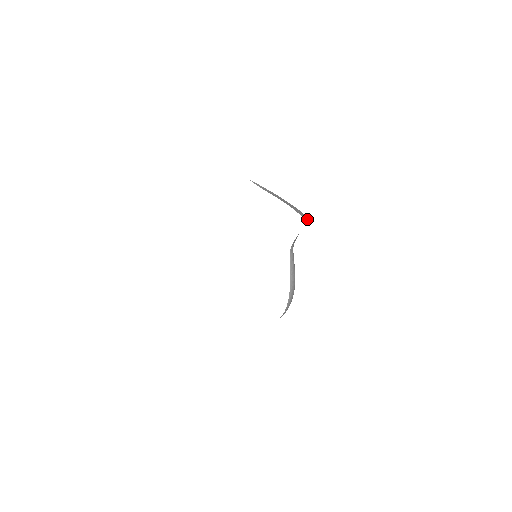
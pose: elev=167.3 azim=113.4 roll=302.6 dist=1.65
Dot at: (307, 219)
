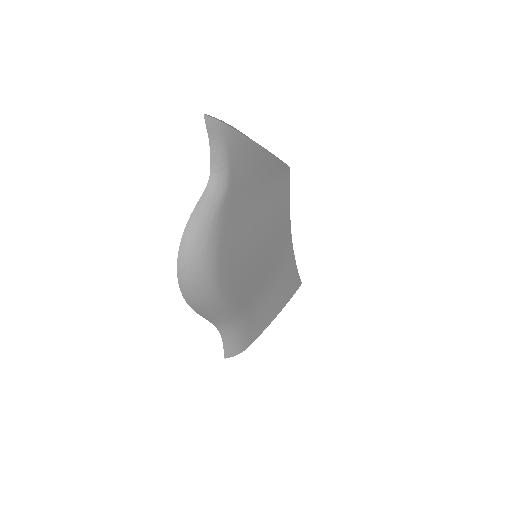
Dot at: (217, 119)
